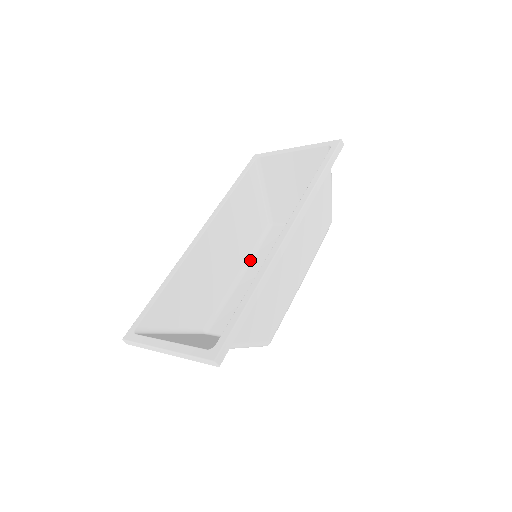
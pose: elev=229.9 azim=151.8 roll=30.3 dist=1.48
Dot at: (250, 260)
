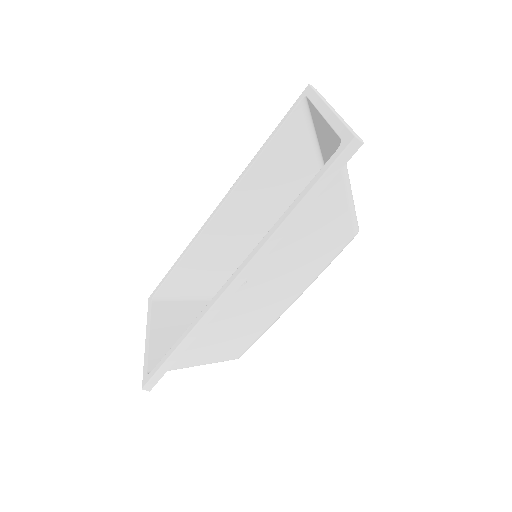
Dot at: occluded
